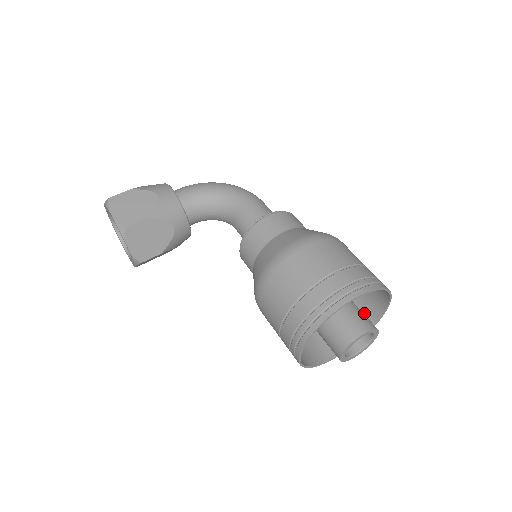
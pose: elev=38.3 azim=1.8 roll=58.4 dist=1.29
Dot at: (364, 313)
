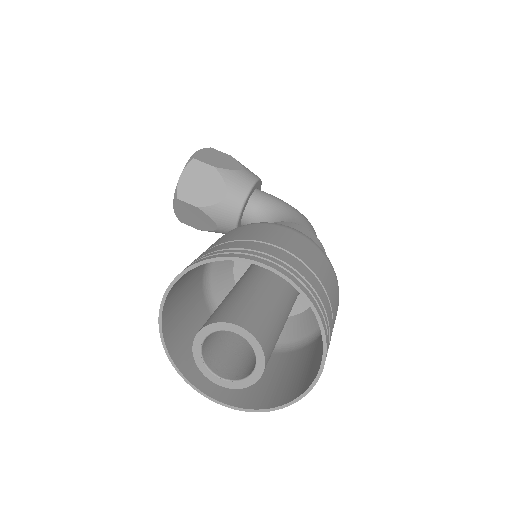
Dot at: (289, 388)
